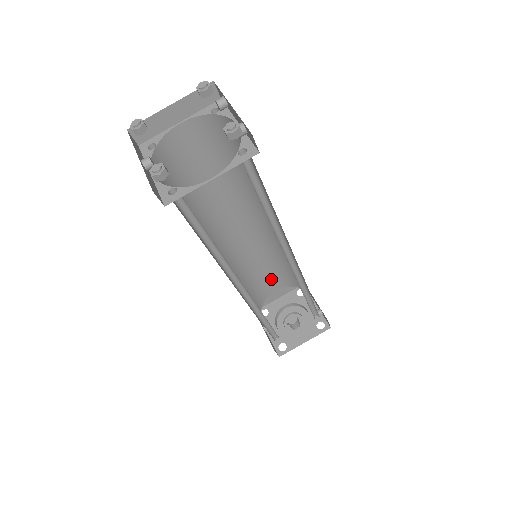
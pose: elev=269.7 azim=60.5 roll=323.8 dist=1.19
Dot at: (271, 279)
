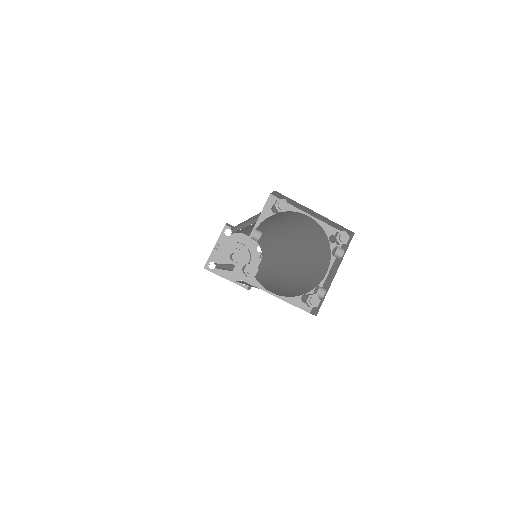
Dot at: occluded
